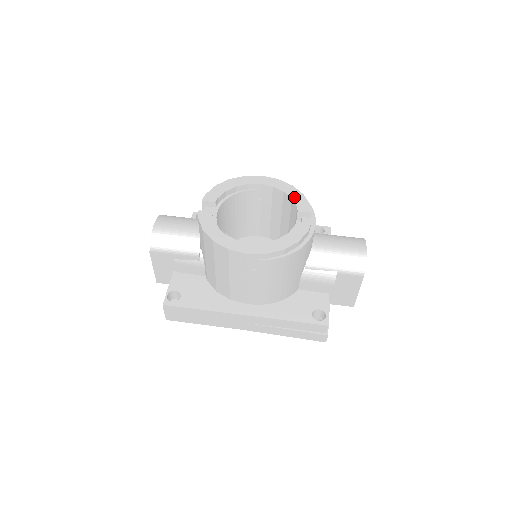
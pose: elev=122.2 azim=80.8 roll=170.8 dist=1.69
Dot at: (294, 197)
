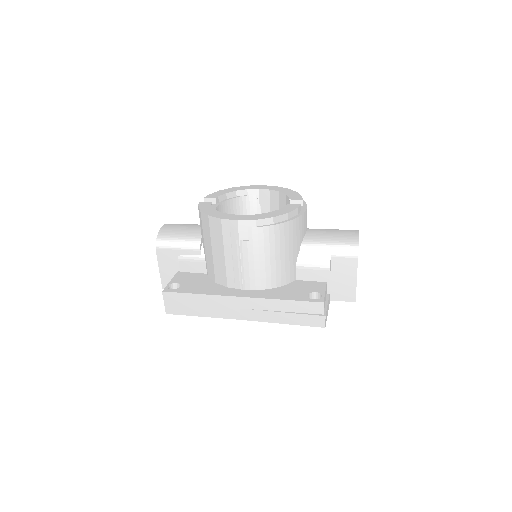
Dot at: (288, 193)
